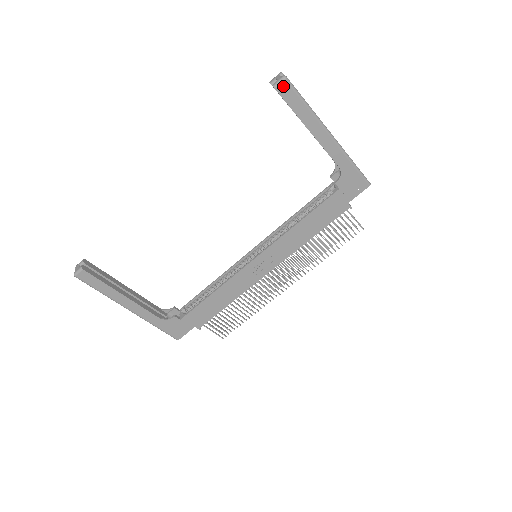
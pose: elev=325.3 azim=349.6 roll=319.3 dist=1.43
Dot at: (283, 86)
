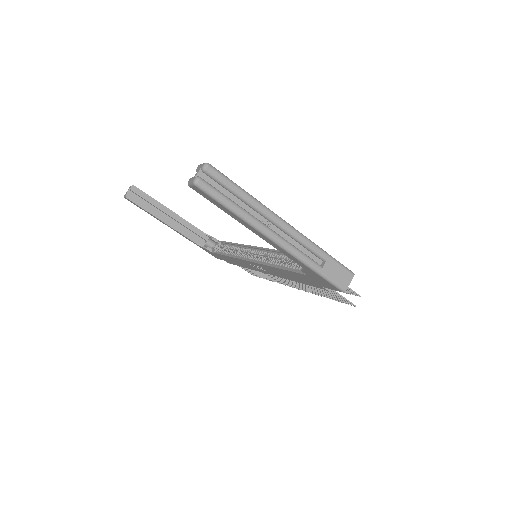
Dot at: (196, 189)
